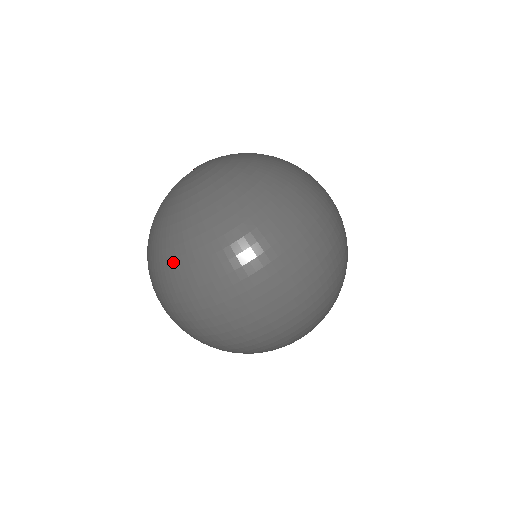
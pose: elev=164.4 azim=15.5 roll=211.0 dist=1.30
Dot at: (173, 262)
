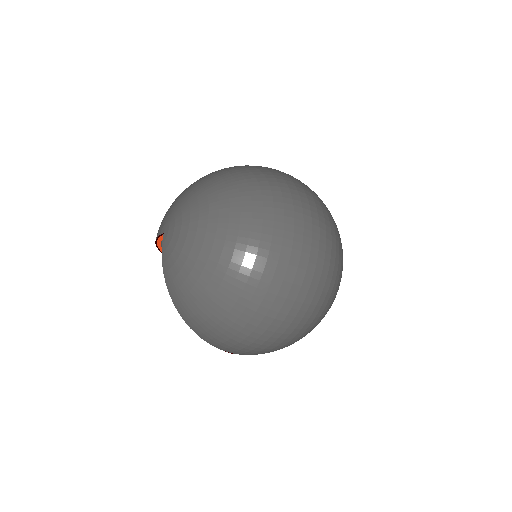
Dot at: (227, 302)
